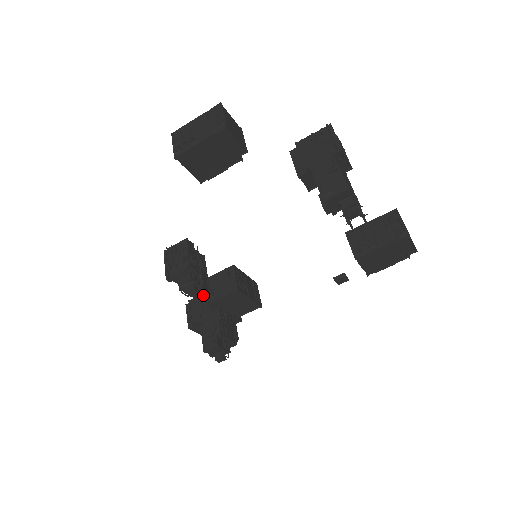
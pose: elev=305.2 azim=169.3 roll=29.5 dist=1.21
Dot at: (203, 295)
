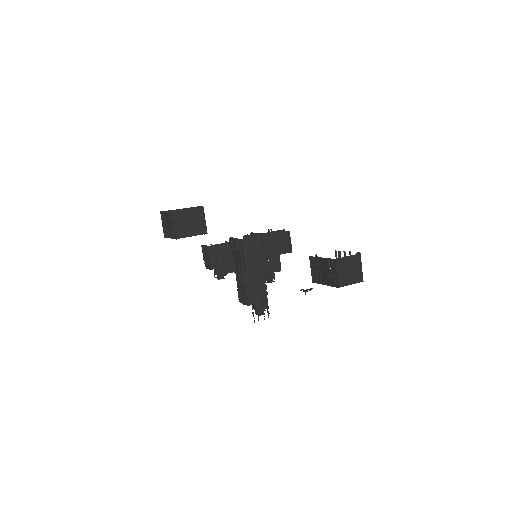
Dot at: occluded
